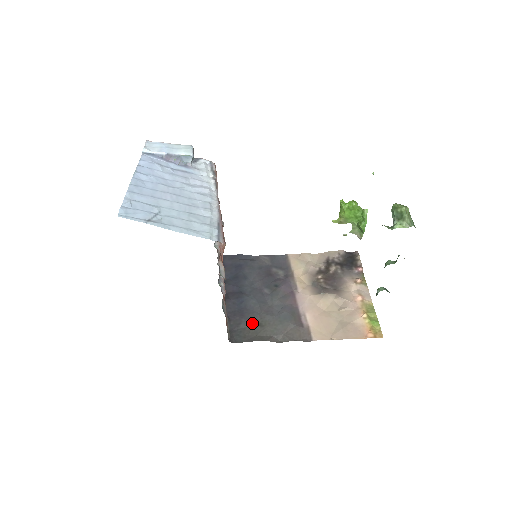
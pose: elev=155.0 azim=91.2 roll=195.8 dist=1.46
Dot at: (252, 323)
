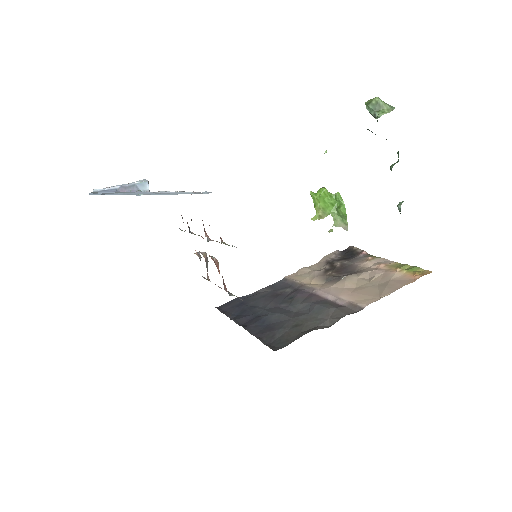
Dot at: (287, 328)
